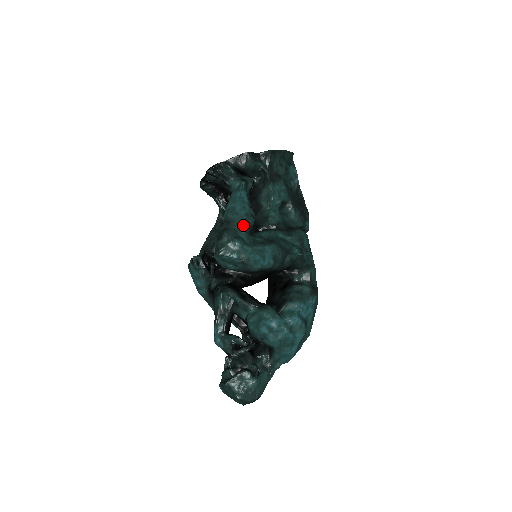
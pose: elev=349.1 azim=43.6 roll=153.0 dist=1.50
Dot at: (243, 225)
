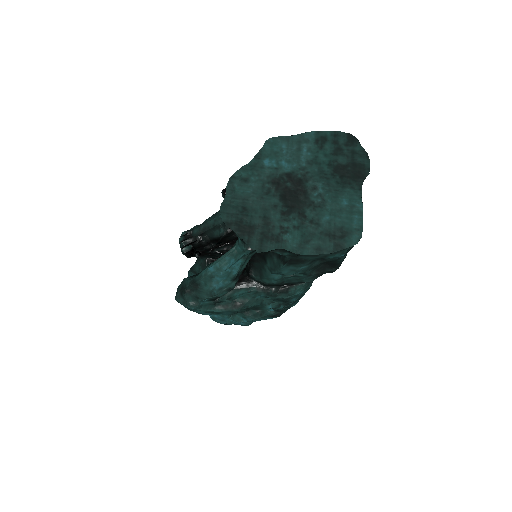
Dot at: (208, 297)
